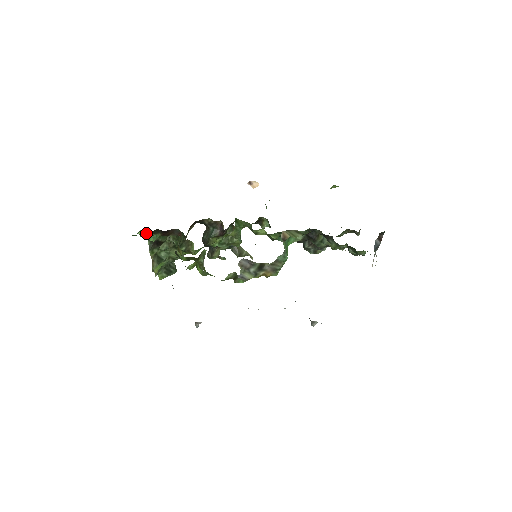
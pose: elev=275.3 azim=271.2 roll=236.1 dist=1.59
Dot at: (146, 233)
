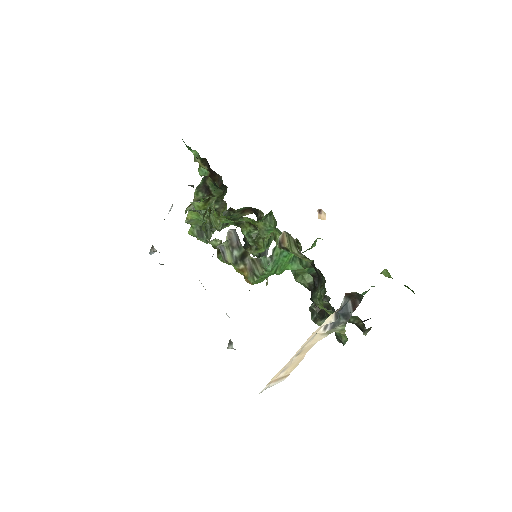
Dot at: (198, 157)
